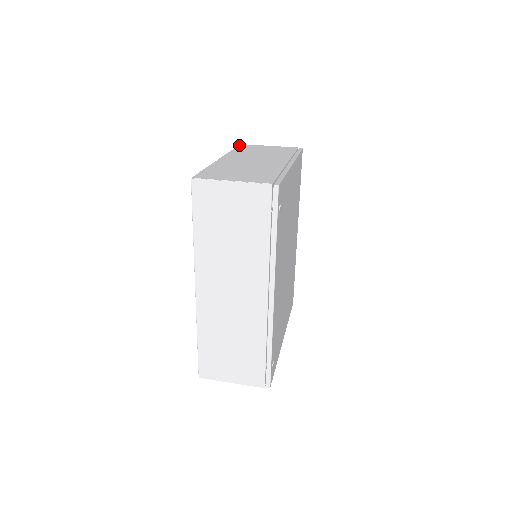
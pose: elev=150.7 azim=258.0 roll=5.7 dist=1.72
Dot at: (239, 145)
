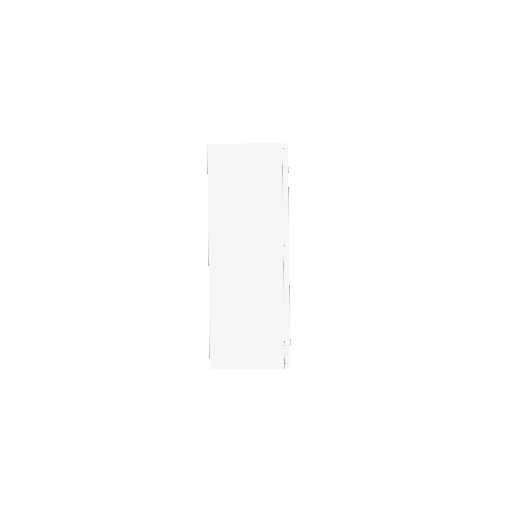
Dot at: occluded
